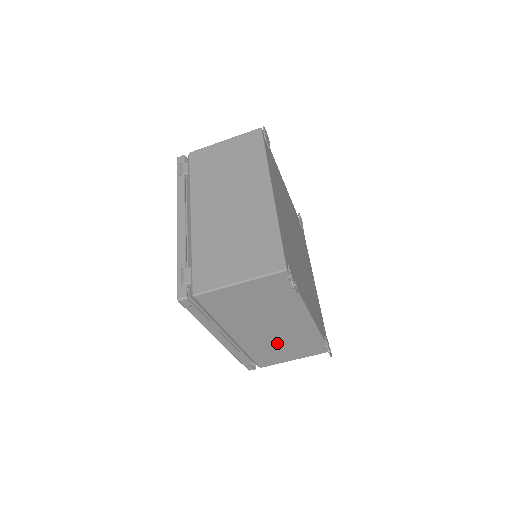
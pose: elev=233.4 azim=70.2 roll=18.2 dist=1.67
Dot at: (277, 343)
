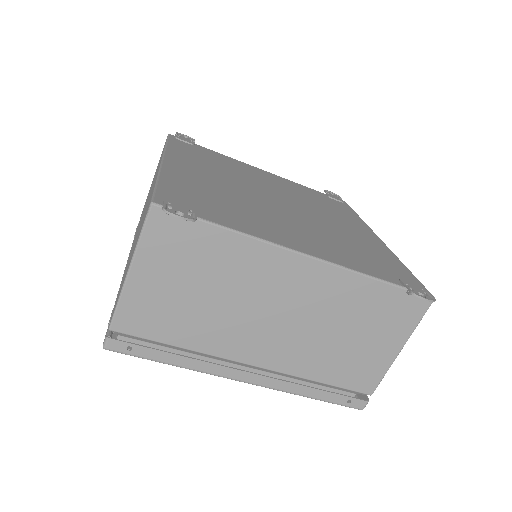
Dot at: (328, 335)
